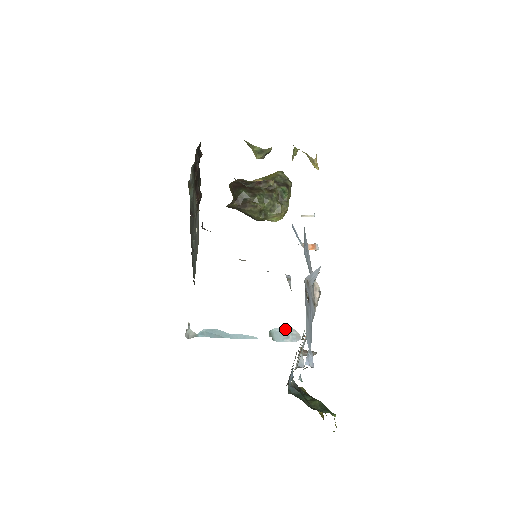
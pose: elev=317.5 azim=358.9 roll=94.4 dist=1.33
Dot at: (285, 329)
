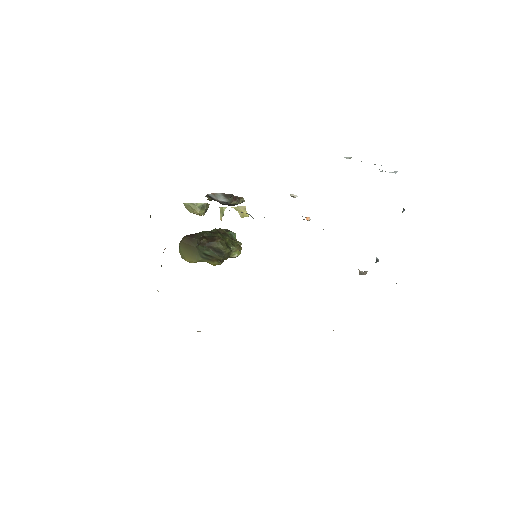
Dot at: occluded
